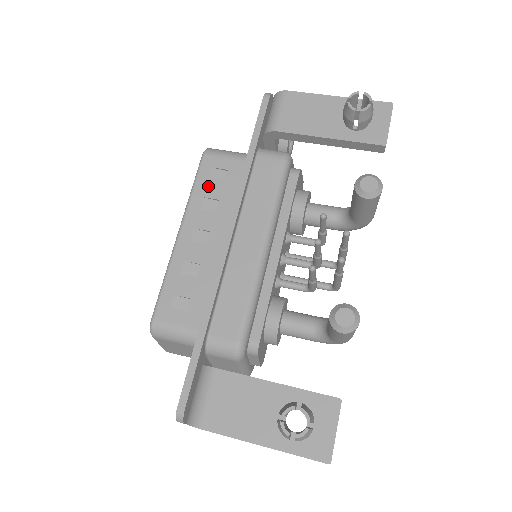
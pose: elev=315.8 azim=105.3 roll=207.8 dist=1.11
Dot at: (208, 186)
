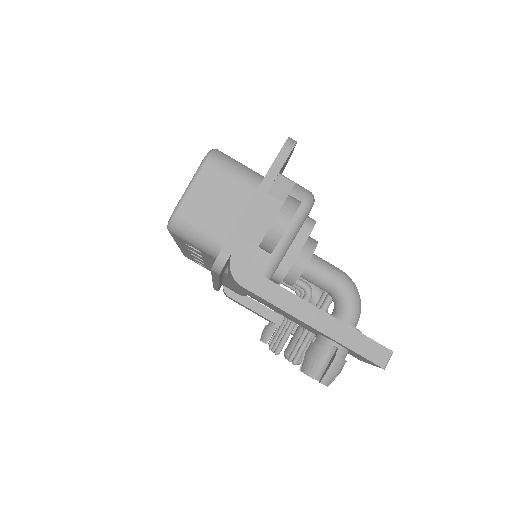
Dot at: (187, 246)
